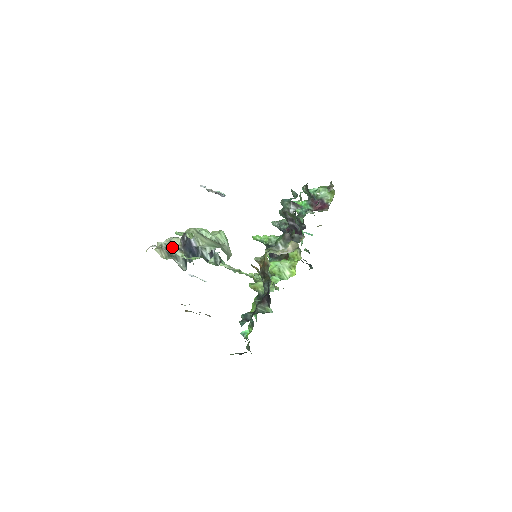
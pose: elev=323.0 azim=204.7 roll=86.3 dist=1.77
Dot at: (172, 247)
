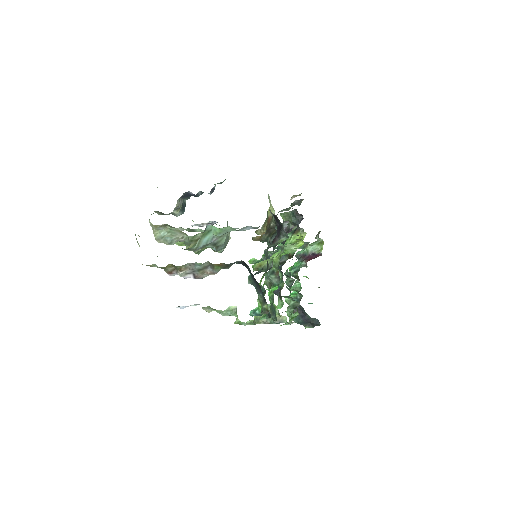
Dot at: (166, 214)
